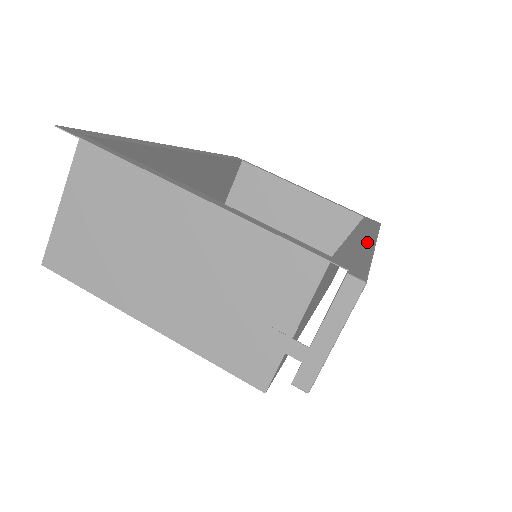
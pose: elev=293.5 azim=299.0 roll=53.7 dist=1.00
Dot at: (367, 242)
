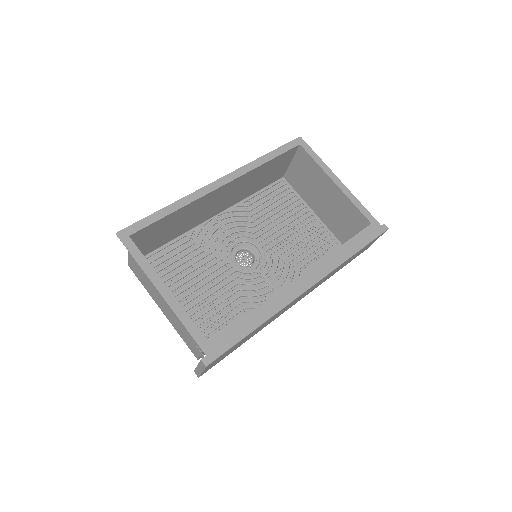
Dot at: (285, 300)
